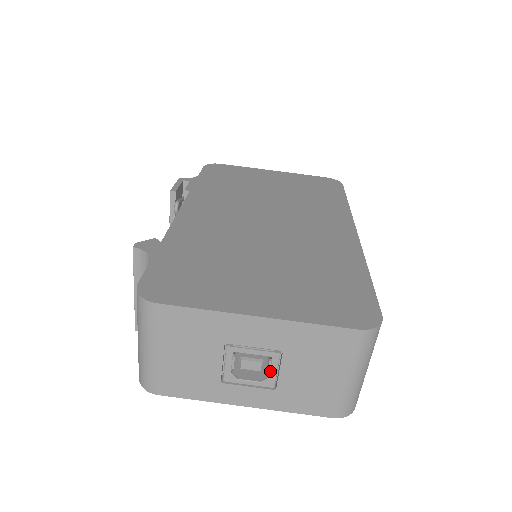
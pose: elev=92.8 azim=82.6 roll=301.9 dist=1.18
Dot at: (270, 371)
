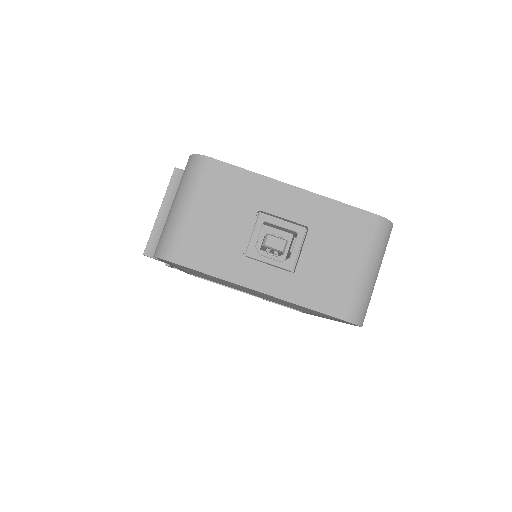
Dot at: (293, 249)
